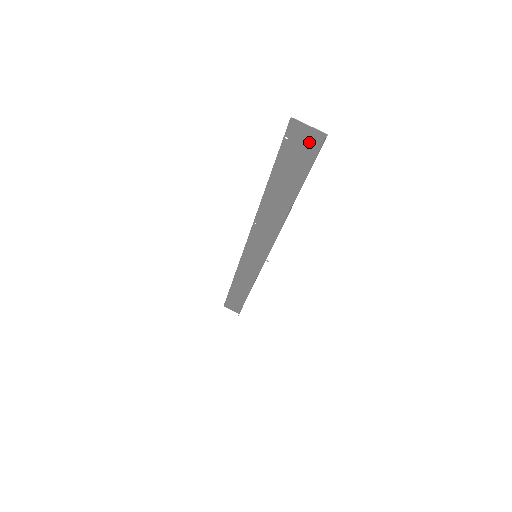
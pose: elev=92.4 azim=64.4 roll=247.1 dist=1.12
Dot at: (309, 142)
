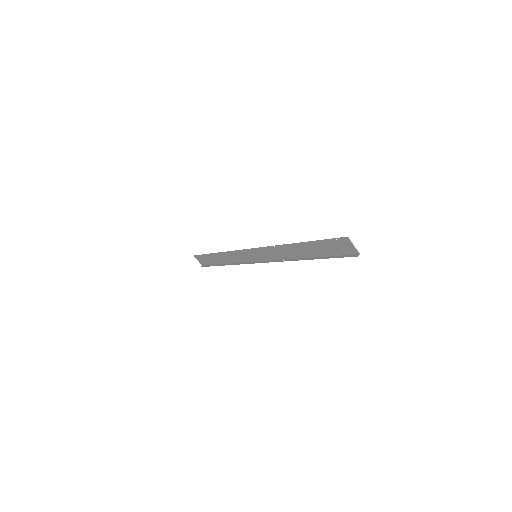
Dot at: (347, 249)
